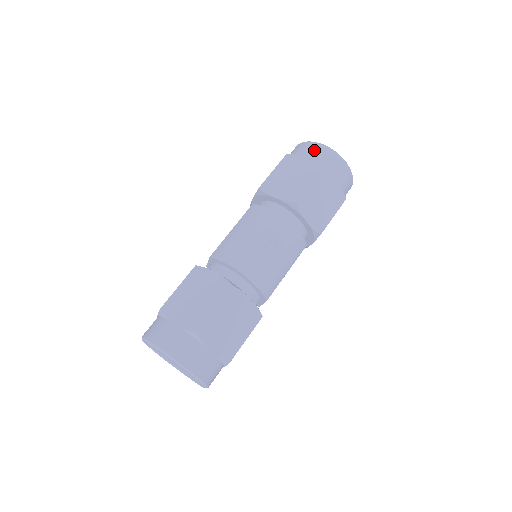
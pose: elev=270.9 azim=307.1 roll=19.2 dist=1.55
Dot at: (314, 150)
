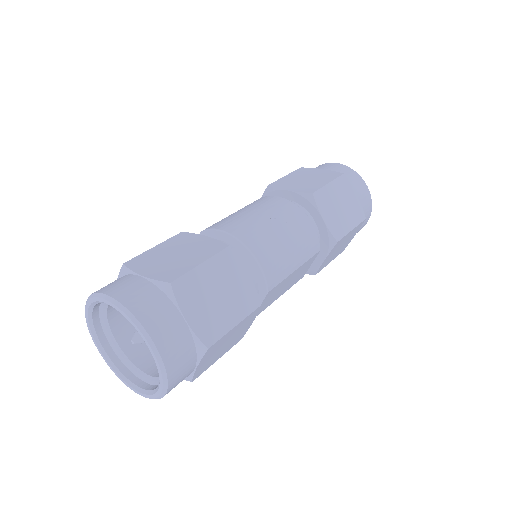
Dot at: (331, 166)
